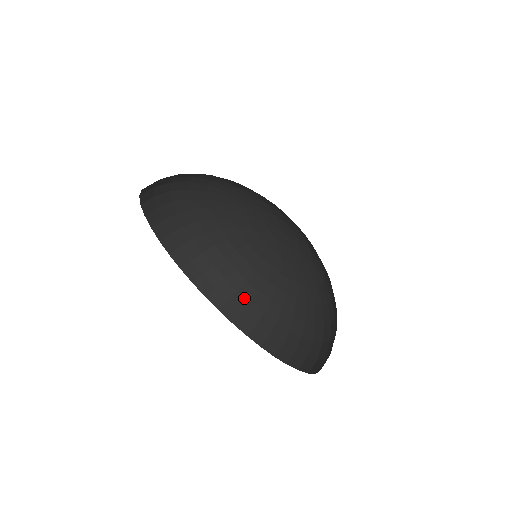
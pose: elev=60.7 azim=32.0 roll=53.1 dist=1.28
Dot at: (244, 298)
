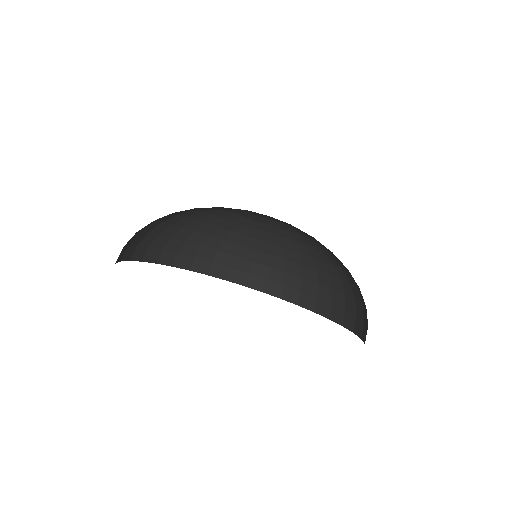
Dot at: (244, 260)
